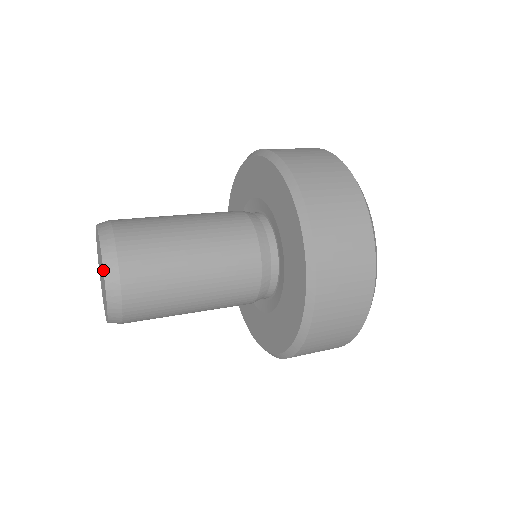
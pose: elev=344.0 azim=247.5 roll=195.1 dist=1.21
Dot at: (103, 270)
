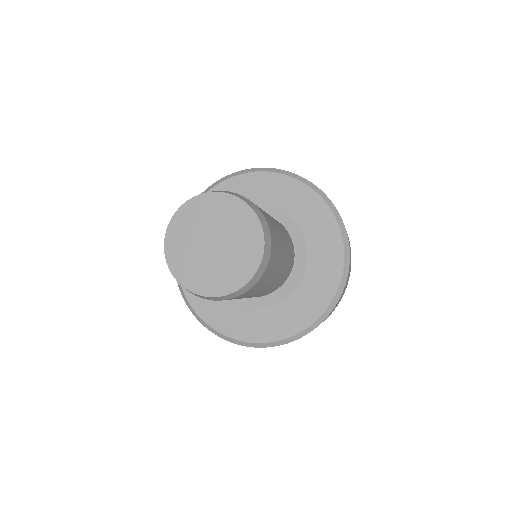
Dot at: (264, 244)
